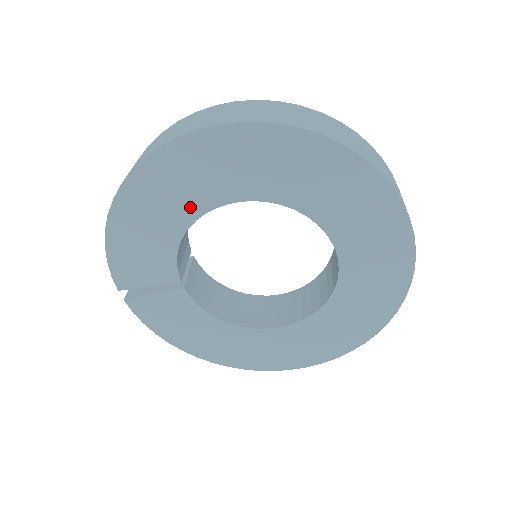
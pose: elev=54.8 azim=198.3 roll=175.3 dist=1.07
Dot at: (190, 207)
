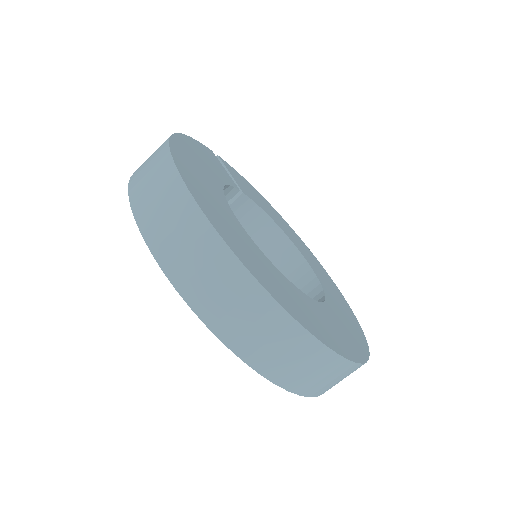
Dot at: occluded
